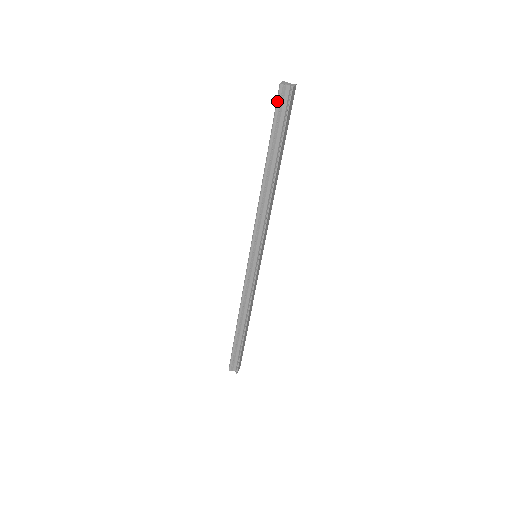
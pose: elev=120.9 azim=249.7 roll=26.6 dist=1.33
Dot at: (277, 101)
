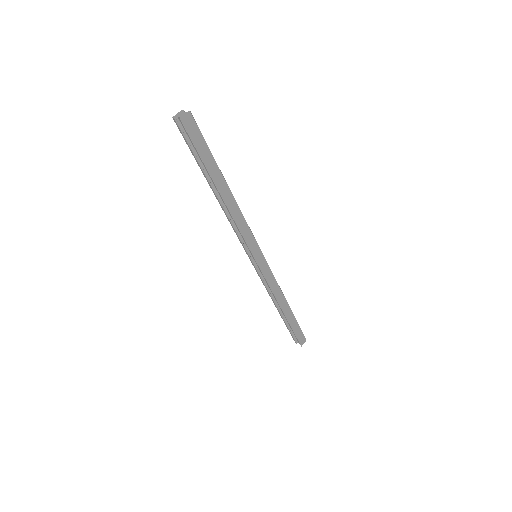
Dot at: (180, 132)
